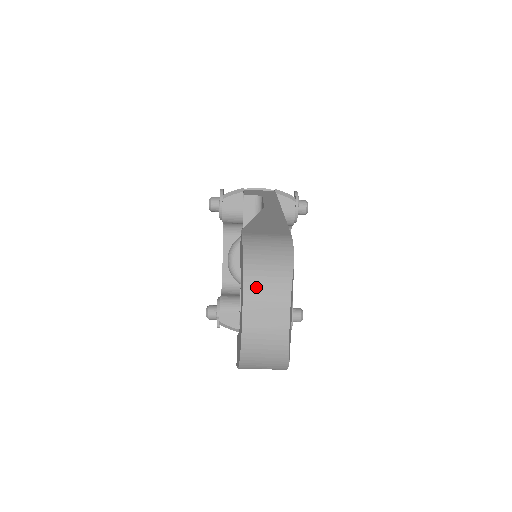
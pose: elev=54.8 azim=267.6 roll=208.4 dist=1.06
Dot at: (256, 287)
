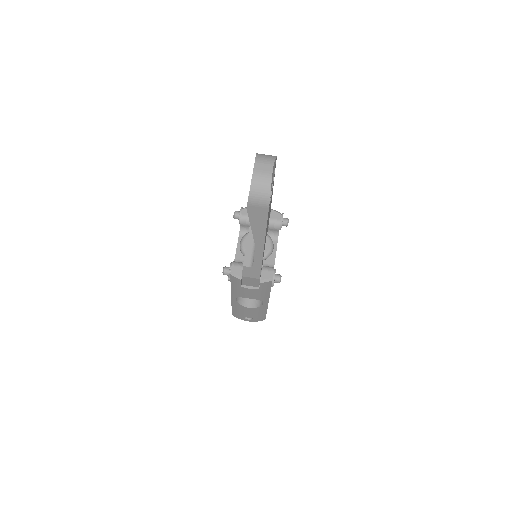
Dot at: (260, 159)
